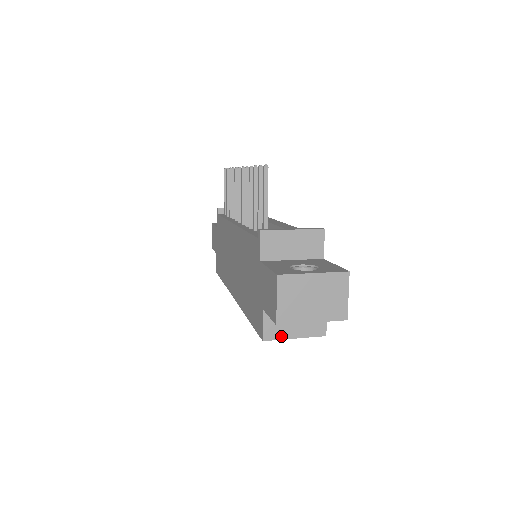
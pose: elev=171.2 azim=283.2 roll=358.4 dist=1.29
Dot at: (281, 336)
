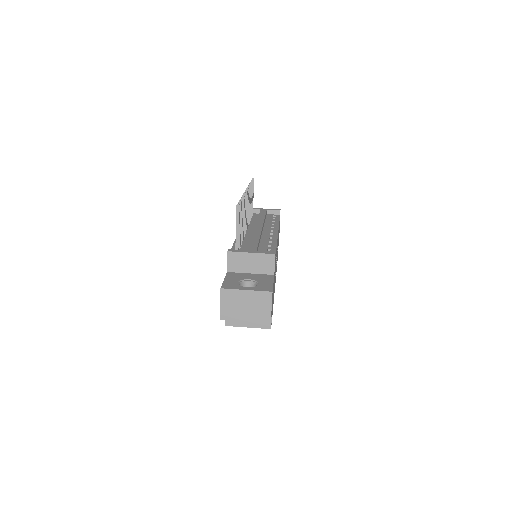
Dot at: (238, 324)
